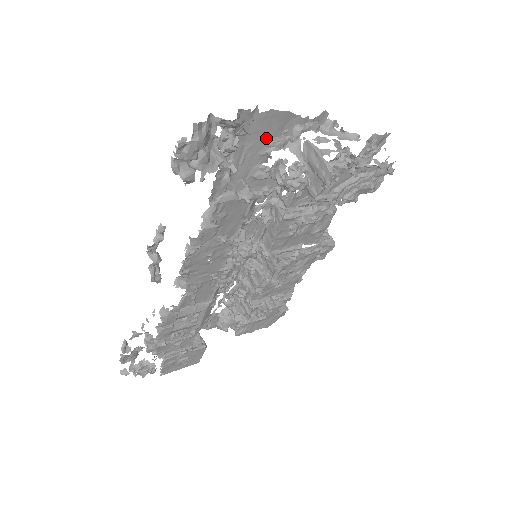
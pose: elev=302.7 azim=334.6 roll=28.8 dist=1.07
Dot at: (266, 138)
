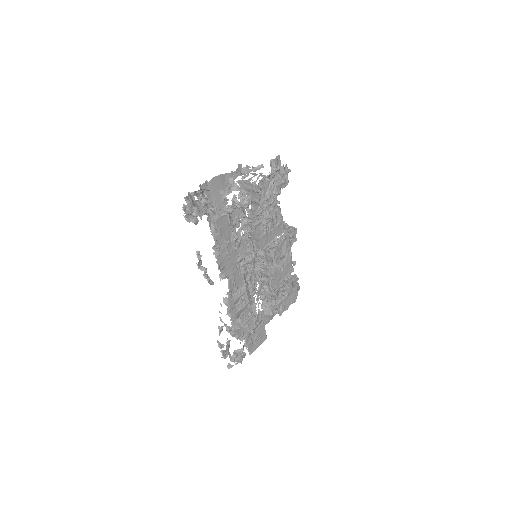
Dot at: (220, 192)
